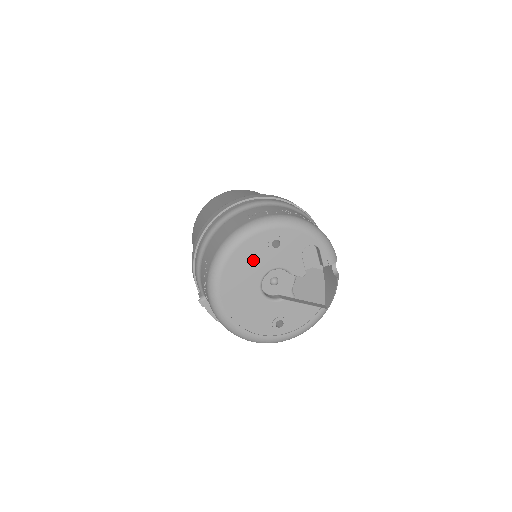
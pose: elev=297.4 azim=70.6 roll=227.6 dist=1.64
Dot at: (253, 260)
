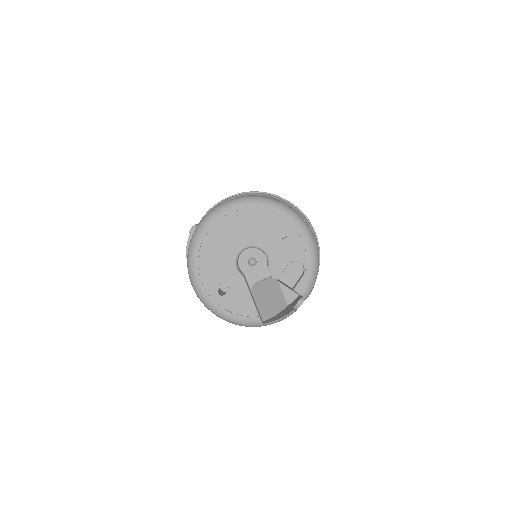
Dot at: (258, 227)
